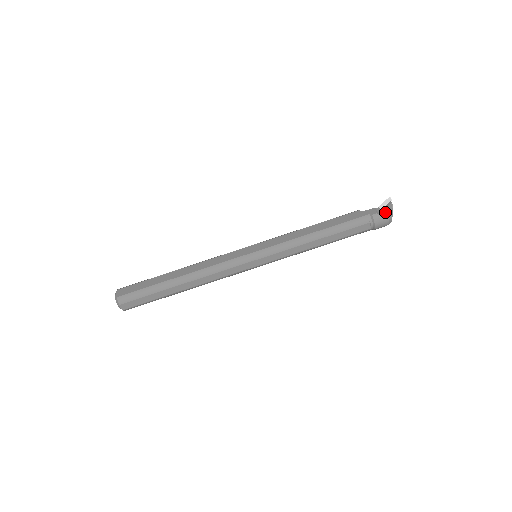
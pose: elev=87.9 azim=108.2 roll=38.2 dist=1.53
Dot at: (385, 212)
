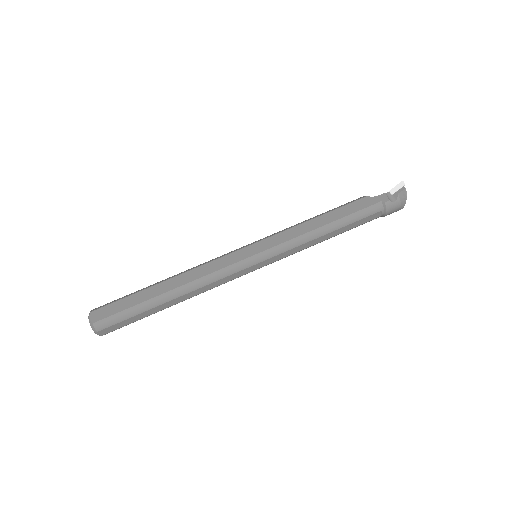
Dot at: (398, 198)
